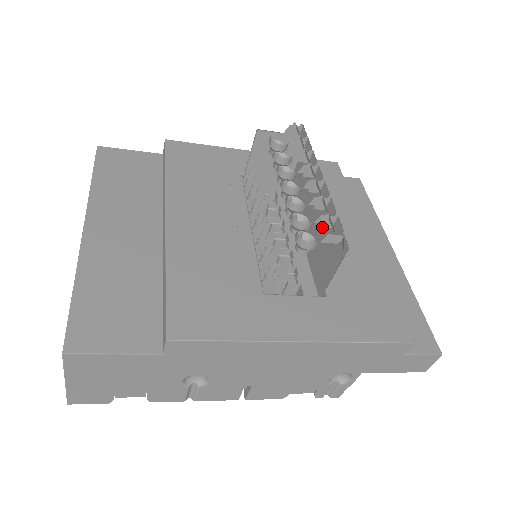
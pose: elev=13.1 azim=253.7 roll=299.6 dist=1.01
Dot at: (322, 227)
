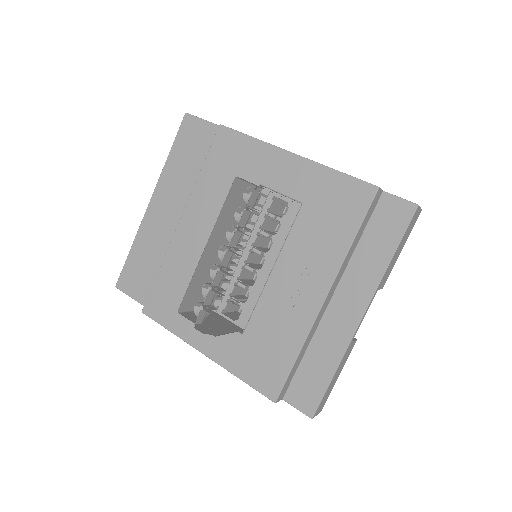
Dot at: (209, 310)
